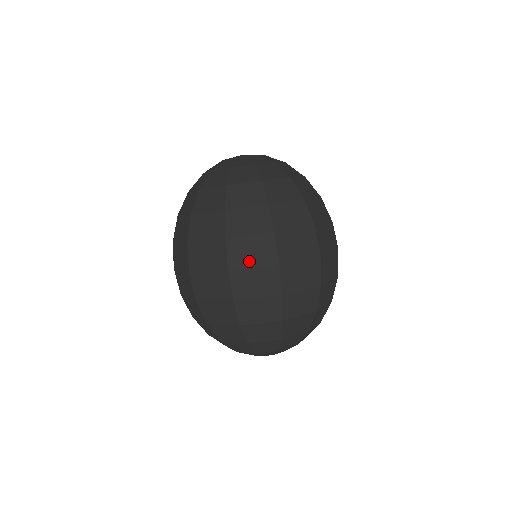
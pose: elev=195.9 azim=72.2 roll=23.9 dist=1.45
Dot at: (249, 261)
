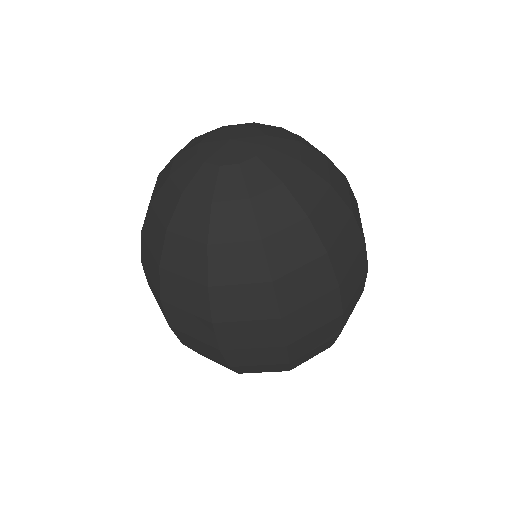
Dot at: (188, 330)
